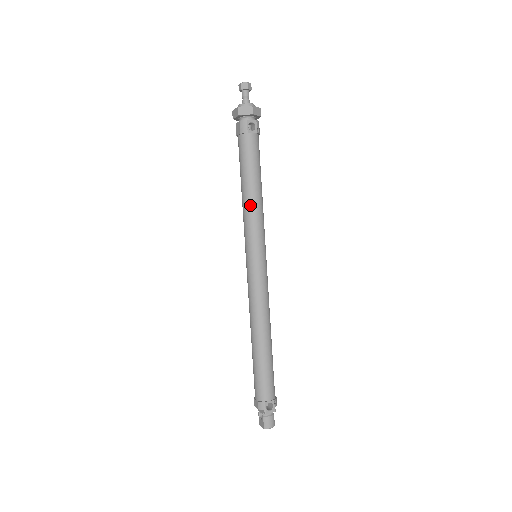
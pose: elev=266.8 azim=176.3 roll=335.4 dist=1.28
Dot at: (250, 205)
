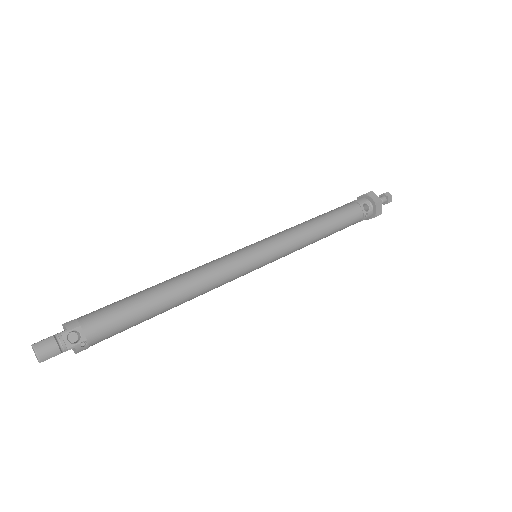
Dot at: (304, 227)
